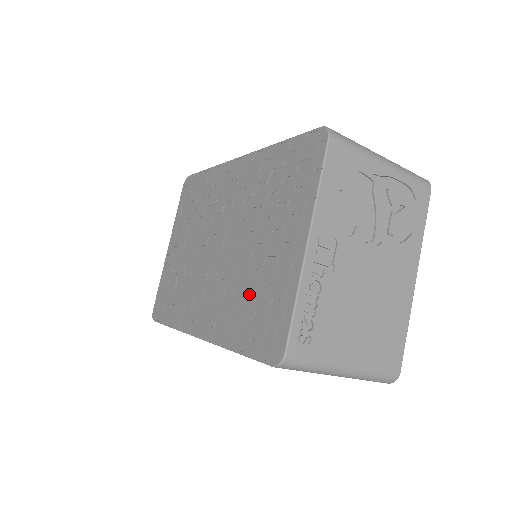
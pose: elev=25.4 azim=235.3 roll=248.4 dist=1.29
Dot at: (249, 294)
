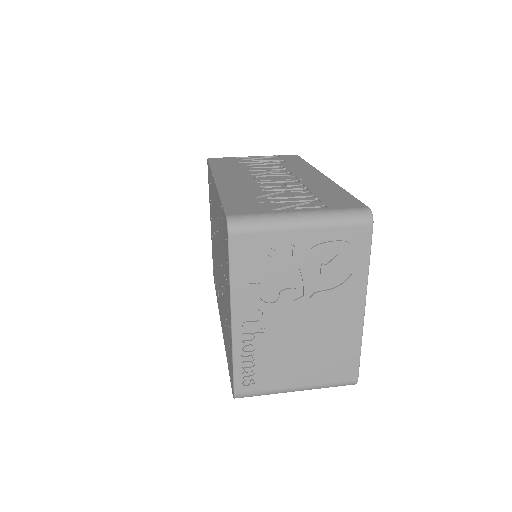
Dot at: (225, 325)
